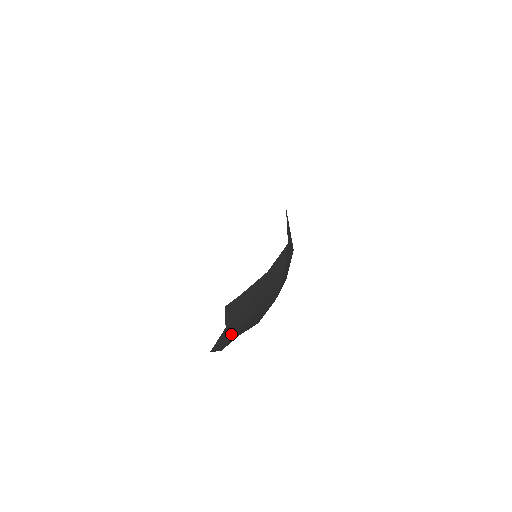
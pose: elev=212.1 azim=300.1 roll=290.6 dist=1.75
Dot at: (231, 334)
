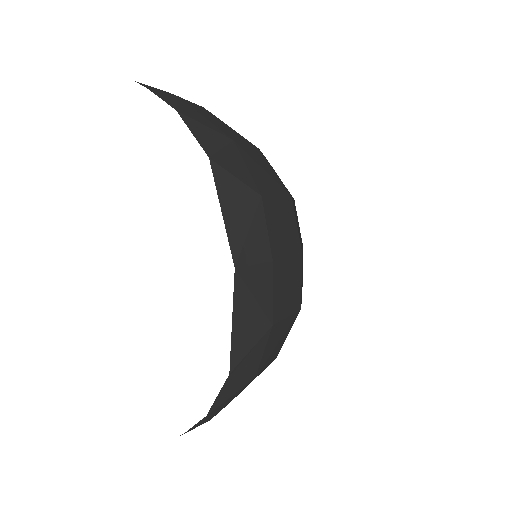
Dot at: occluded
